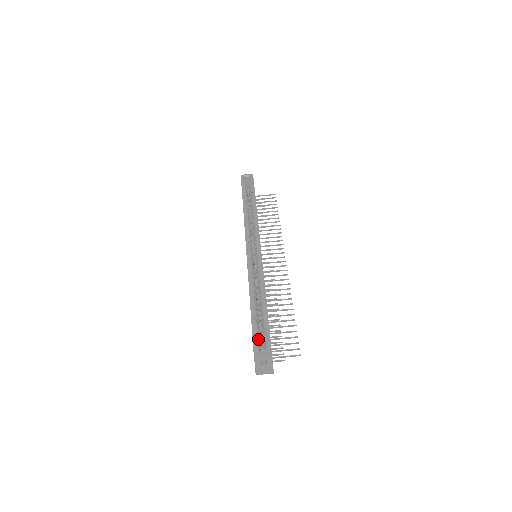
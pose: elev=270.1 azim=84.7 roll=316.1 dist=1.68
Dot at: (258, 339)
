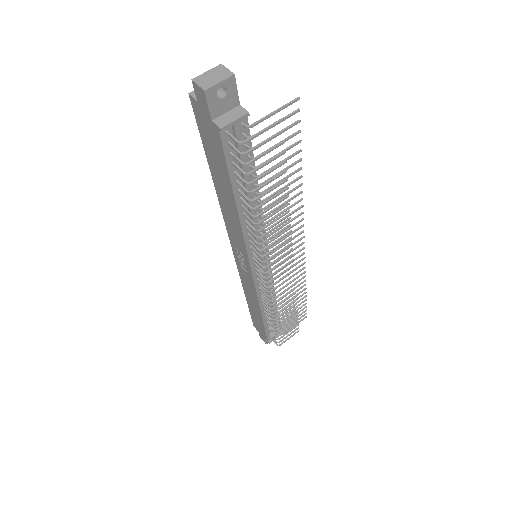
Dot at: occluded
